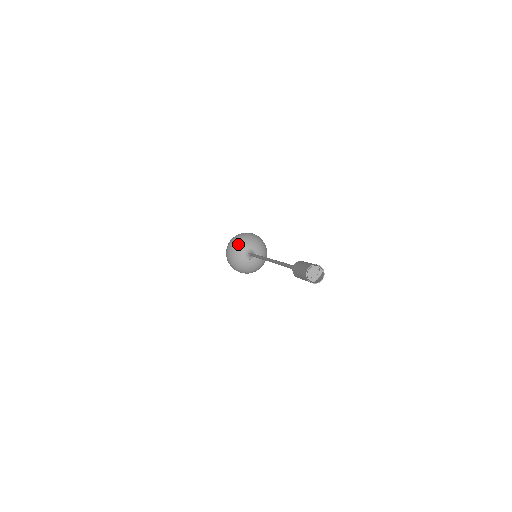
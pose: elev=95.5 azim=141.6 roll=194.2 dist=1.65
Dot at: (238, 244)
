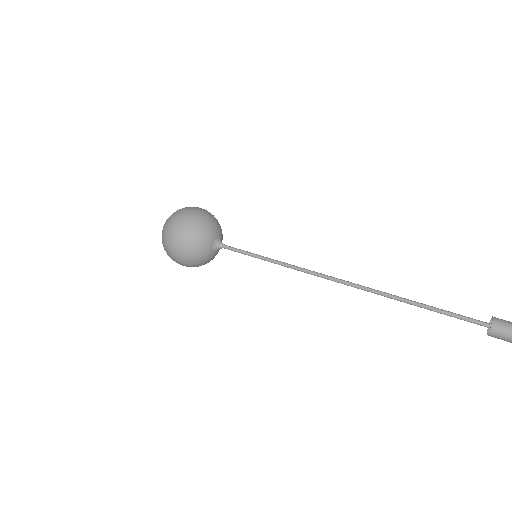
Dot at: (199, 246)
